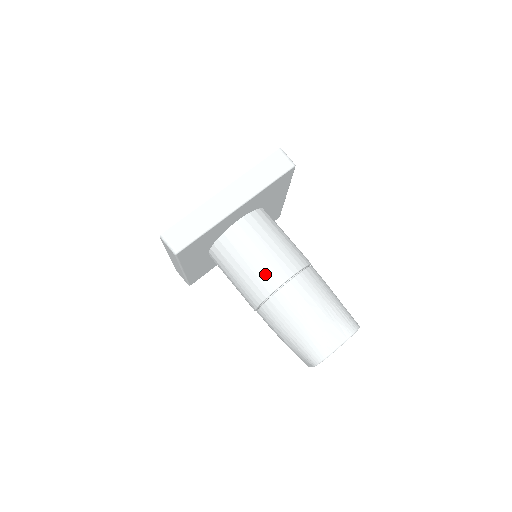
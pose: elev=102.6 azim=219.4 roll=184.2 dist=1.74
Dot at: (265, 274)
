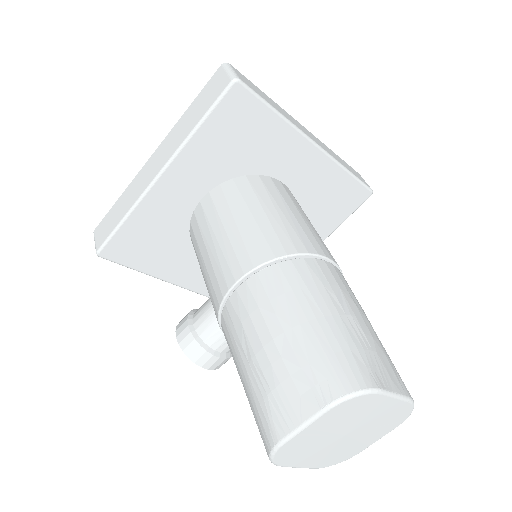
Dot at: (300, 232)
